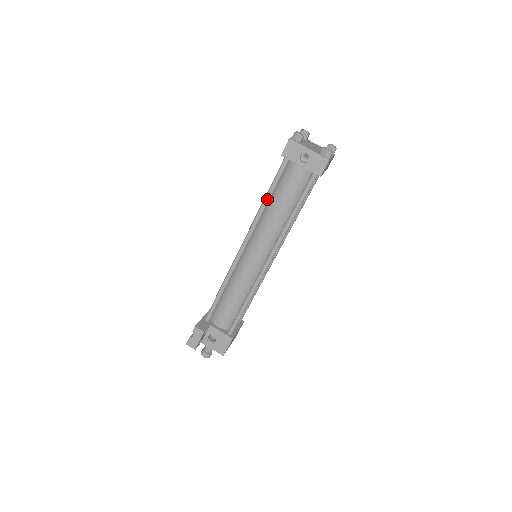
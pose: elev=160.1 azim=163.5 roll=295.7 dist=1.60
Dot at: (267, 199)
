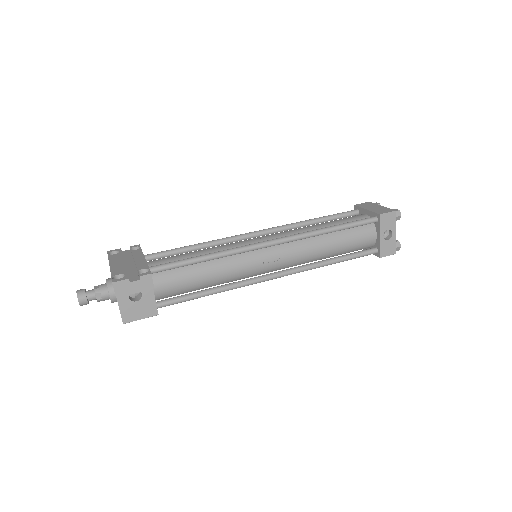
Dot at: (334, 230)
